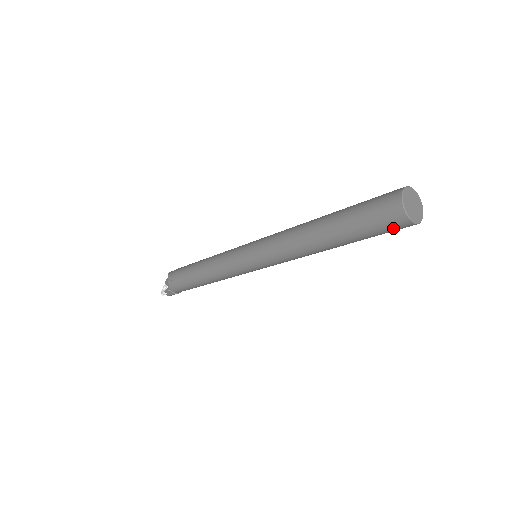
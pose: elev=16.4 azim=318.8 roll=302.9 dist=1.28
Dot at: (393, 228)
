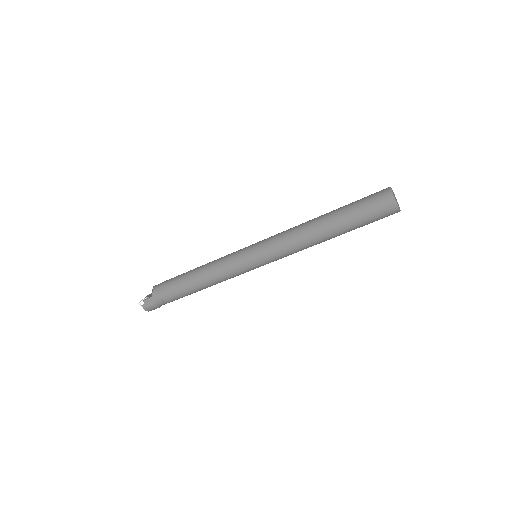
Dot at: (382, 210)
